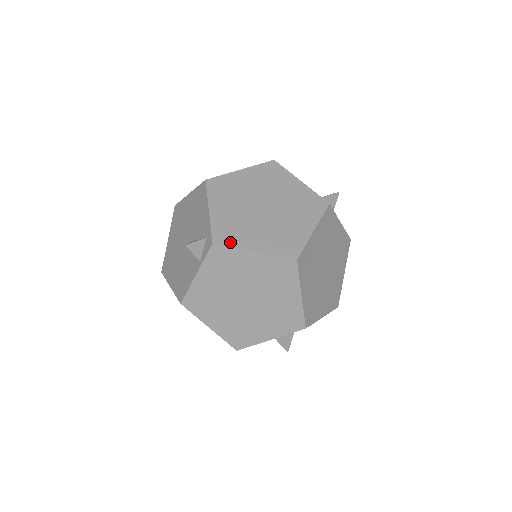
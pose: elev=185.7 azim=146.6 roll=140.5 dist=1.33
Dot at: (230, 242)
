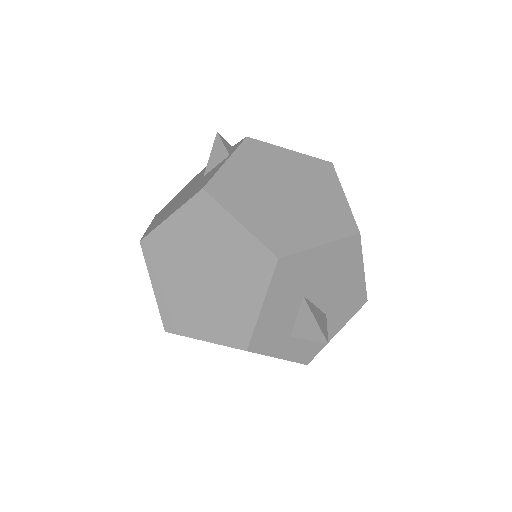
Dot at: (263, 144)
